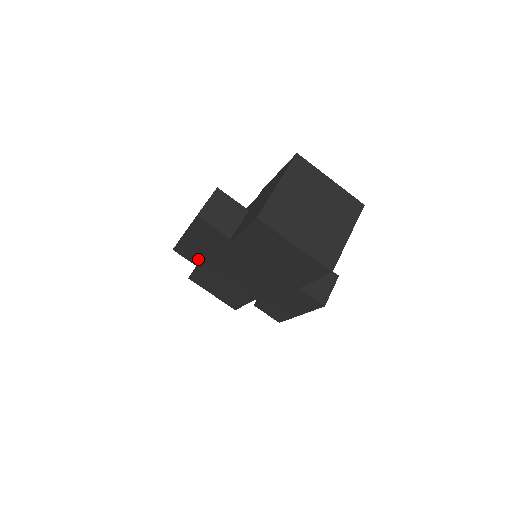
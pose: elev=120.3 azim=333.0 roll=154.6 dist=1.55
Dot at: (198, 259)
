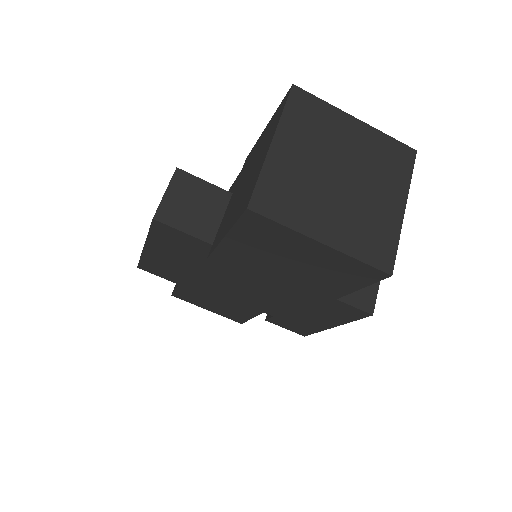
Dot at: (175, 275)
